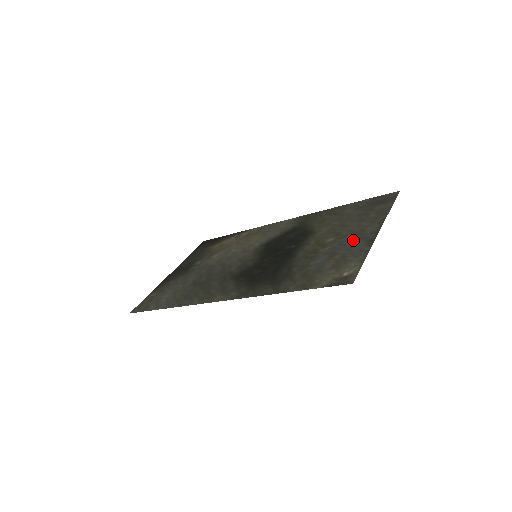
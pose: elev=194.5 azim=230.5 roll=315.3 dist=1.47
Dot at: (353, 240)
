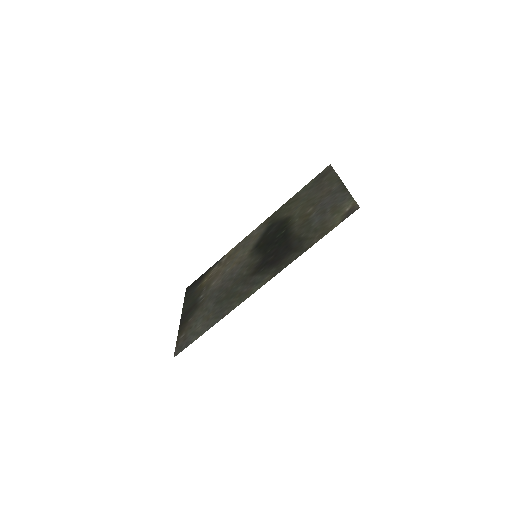
Dot at: (329, 198)
